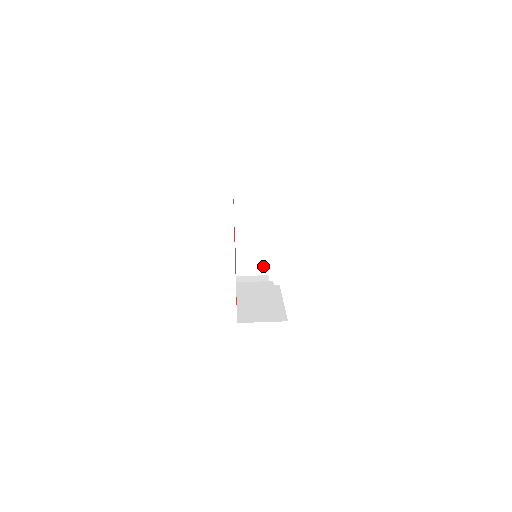
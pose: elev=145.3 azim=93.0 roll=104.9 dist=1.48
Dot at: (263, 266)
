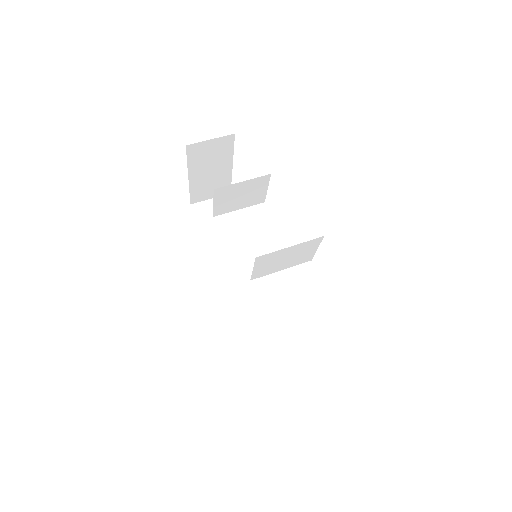
Dot at: occluded
